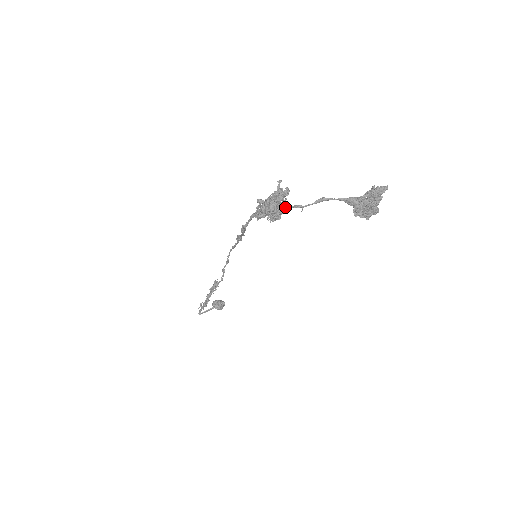
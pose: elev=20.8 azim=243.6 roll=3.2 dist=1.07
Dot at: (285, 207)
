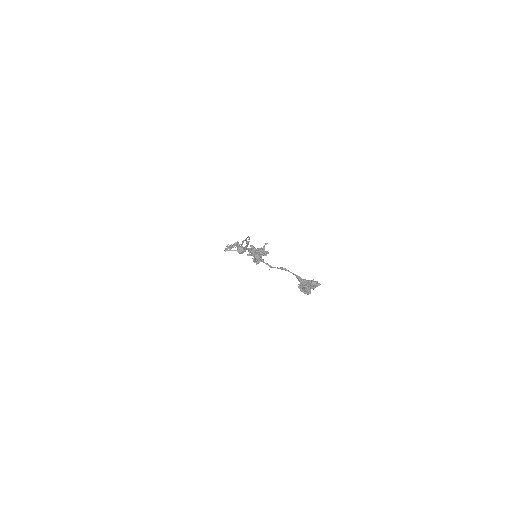
Dot at: (262, 261)
